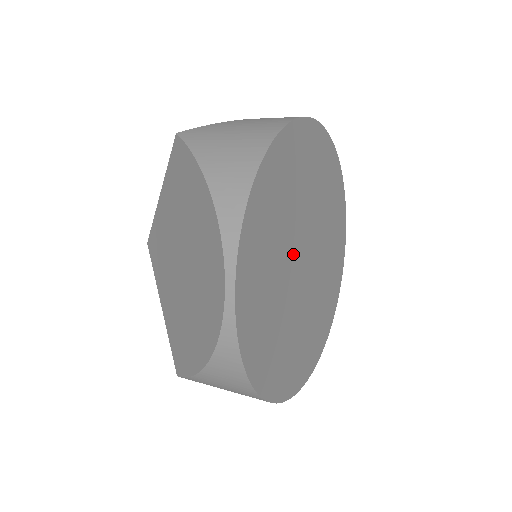
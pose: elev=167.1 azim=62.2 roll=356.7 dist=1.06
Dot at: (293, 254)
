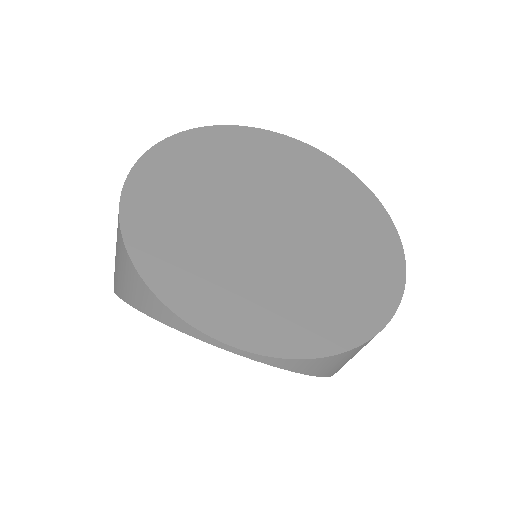
Dot at: (258, 195)
